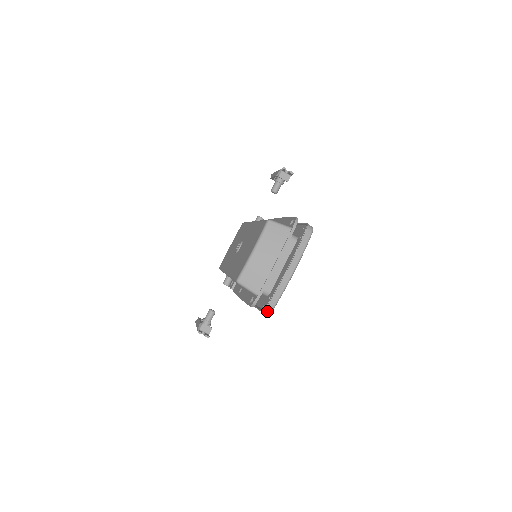
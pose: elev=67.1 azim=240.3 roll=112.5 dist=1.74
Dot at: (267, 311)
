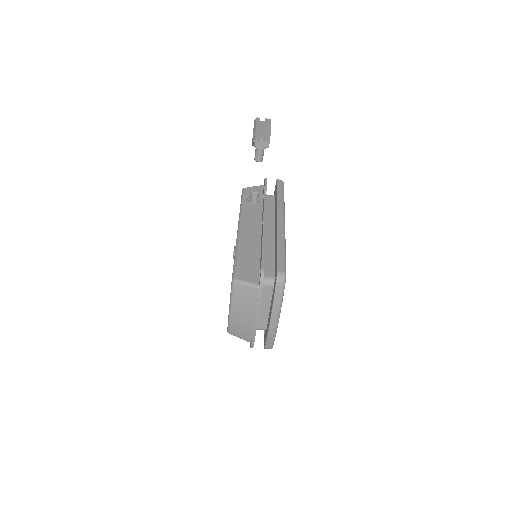
Dot at: occluded
